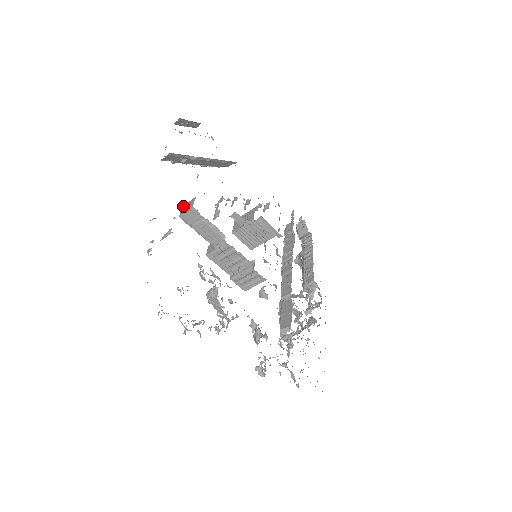
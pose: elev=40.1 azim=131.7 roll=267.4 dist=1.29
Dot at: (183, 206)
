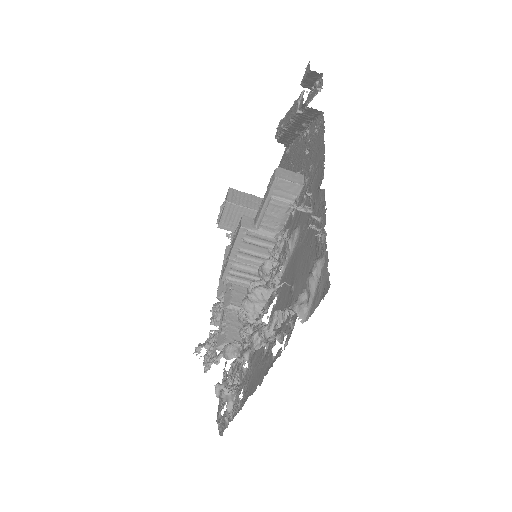
Dot at: (281, 168)
